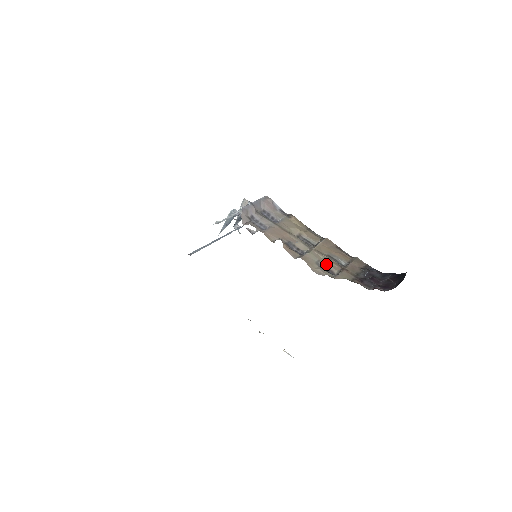
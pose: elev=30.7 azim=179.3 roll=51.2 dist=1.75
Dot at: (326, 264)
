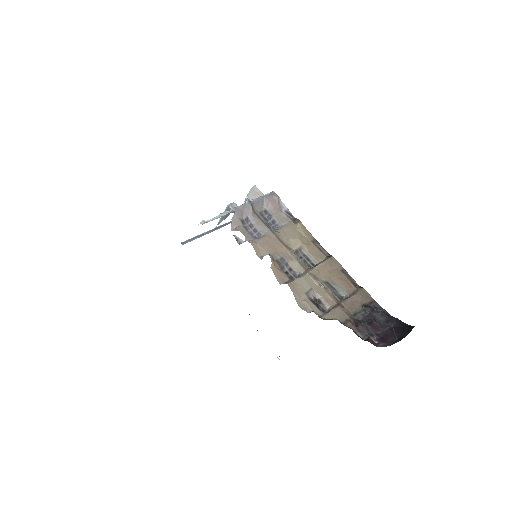
Dot at: (319, 295)
